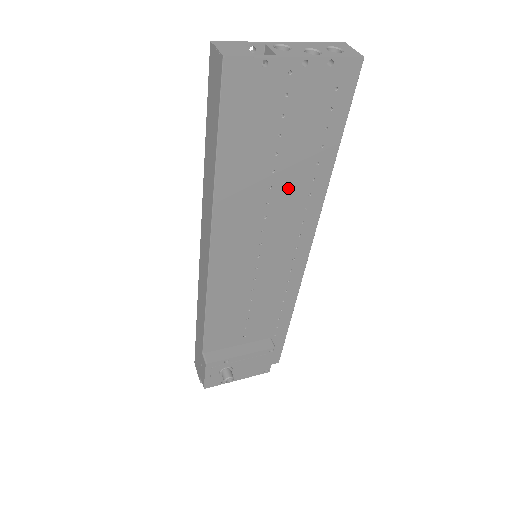
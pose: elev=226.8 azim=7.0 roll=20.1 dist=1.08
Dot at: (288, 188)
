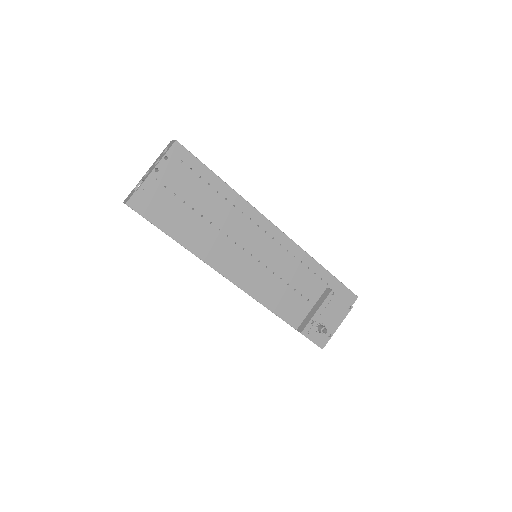
Dot at: (220, 215)
